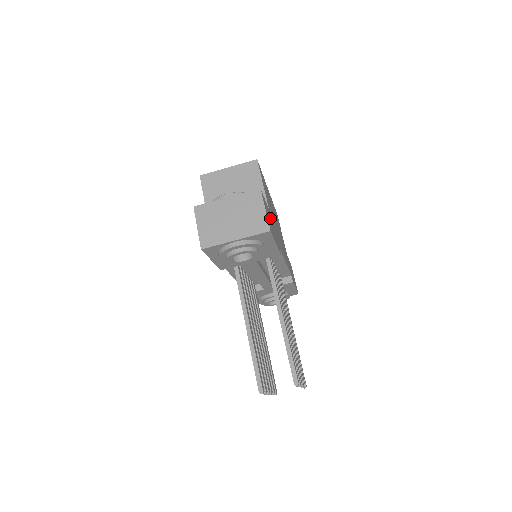
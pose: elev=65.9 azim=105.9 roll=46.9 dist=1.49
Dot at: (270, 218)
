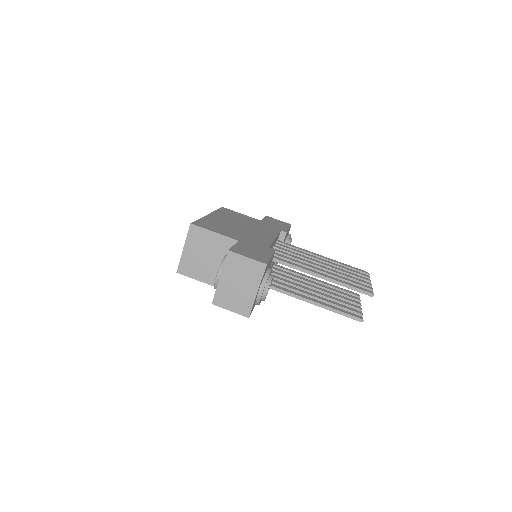
Dot at: (248, 247)
